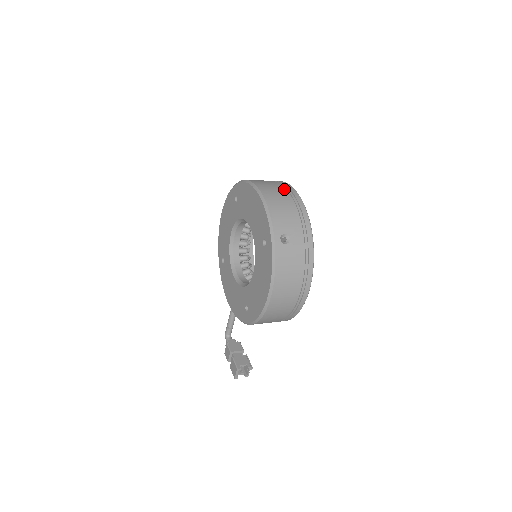
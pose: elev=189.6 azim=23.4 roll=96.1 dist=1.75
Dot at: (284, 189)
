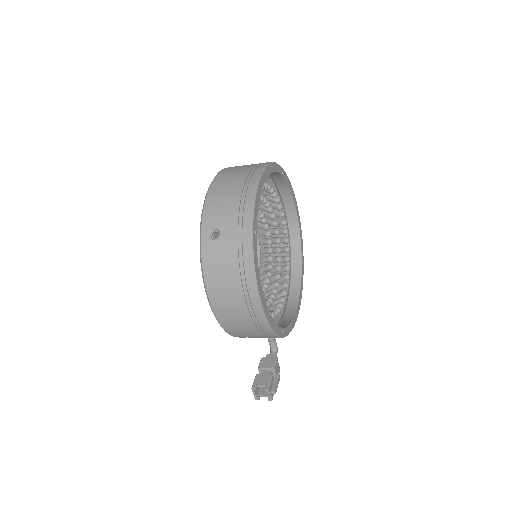
Dot at: (247, 172)
